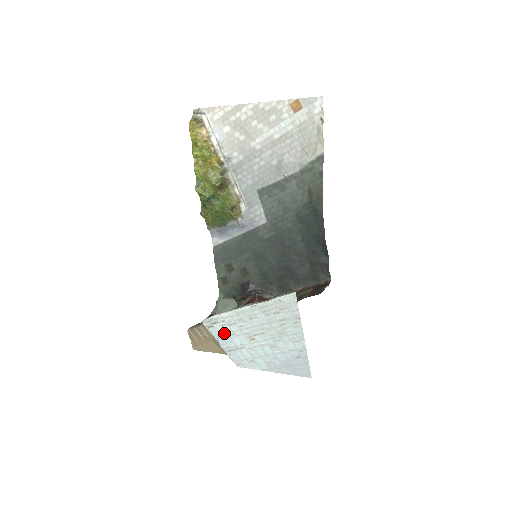
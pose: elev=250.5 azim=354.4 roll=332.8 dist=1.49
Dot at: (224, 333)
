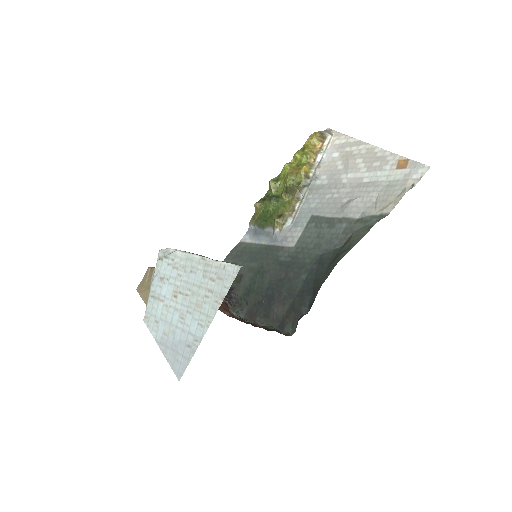
Dot at: (164, 273)
